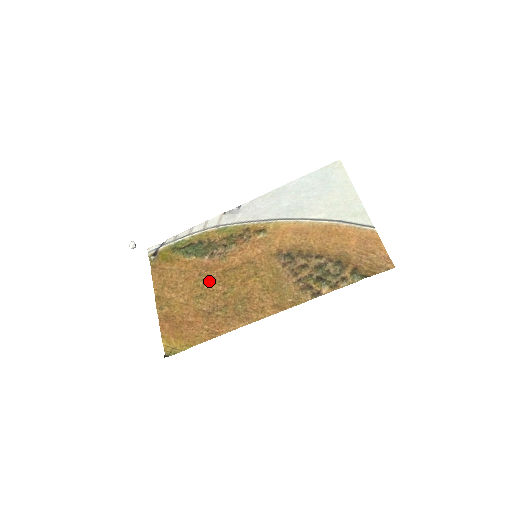
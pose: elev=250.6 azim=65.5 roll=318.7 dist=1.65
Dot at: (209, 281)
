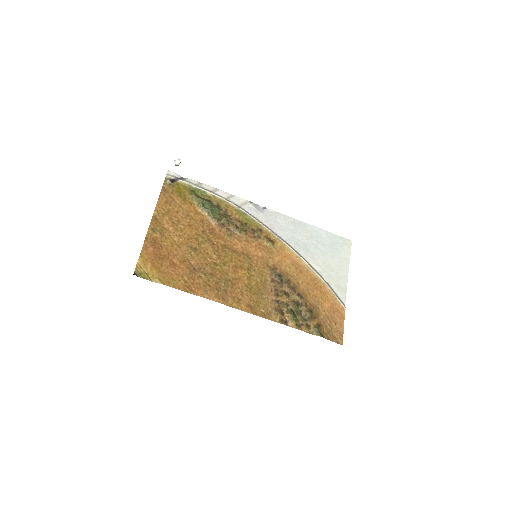
Dot at: (208, 243)
